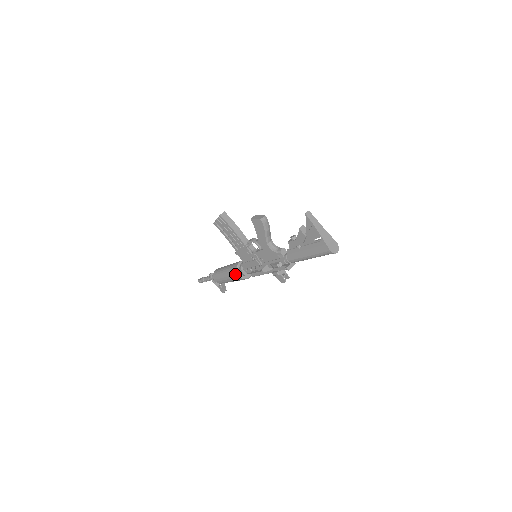
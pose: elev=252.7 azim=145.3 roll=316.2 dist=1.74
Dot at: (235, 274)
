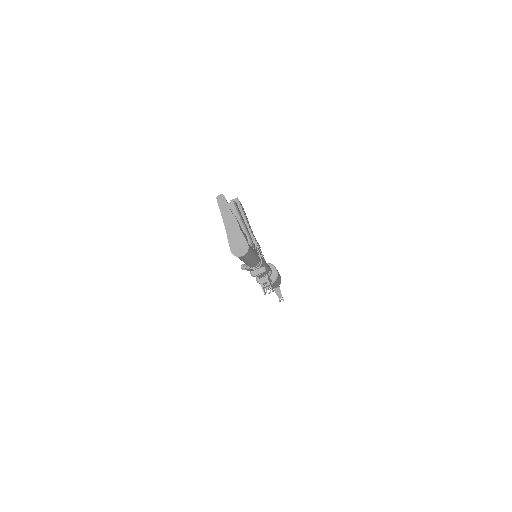
Dot at: occluded
